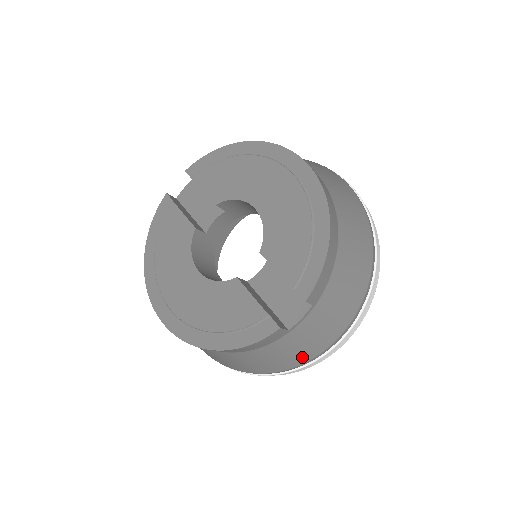
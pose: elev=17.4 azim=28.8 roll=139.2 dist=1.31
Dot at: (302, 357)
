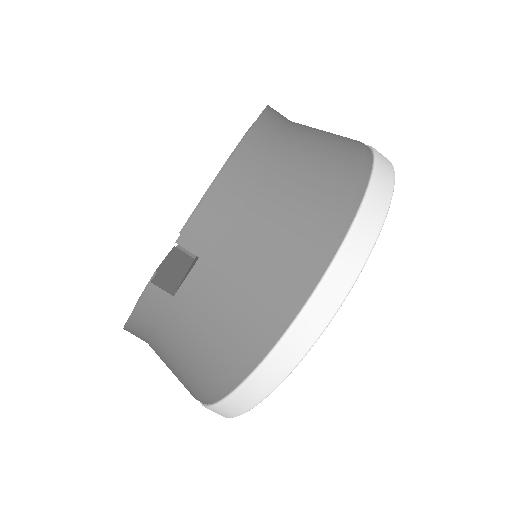
Dot at: (219, 364)
